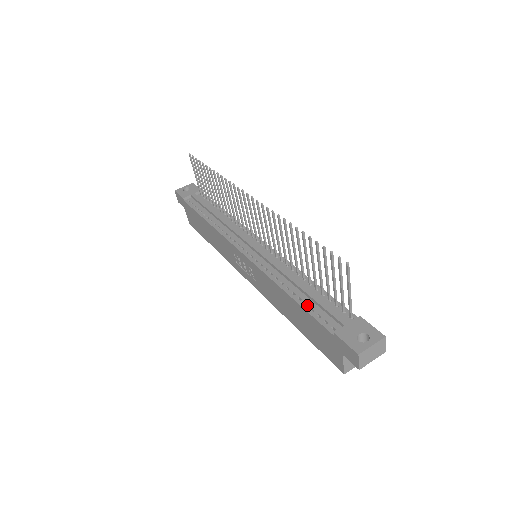
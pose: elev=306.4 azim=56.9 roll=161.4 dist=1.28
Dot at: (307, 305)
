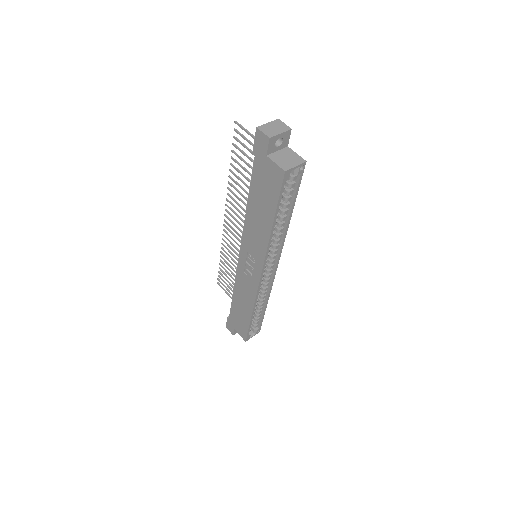
Dot at: occluded
